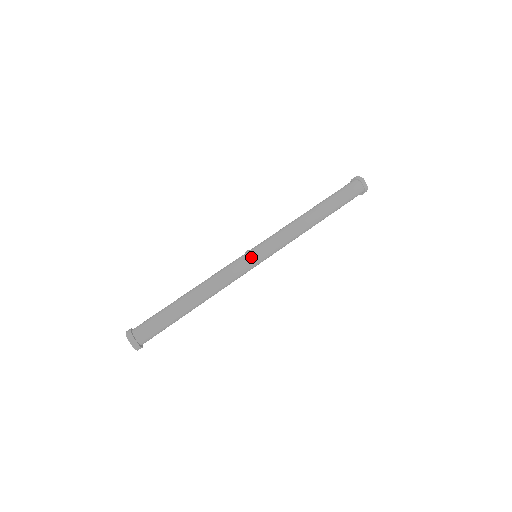
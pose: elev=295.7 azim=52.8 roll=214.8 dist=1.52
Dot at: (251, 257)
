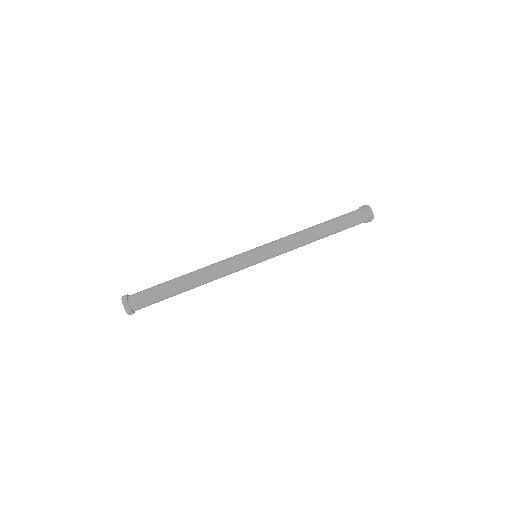
Dot at: (250, 254)
